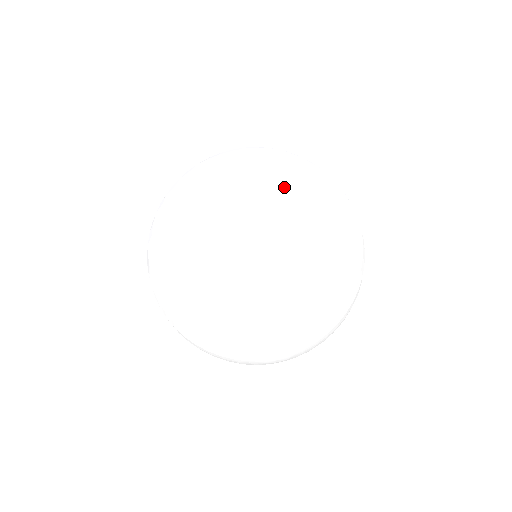
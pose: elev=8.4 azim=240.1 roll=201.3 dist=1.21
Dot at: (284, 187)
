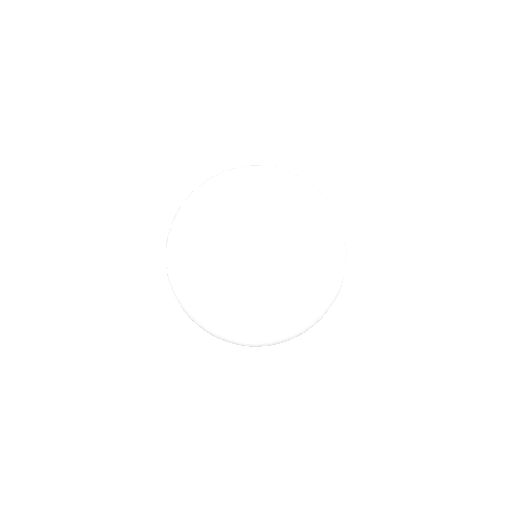
Dot at: (269, 207)
